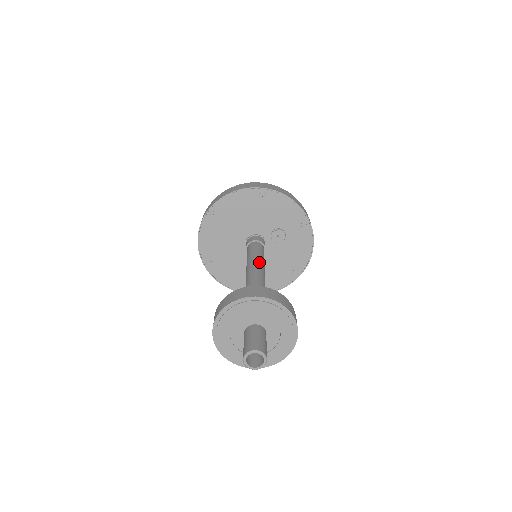
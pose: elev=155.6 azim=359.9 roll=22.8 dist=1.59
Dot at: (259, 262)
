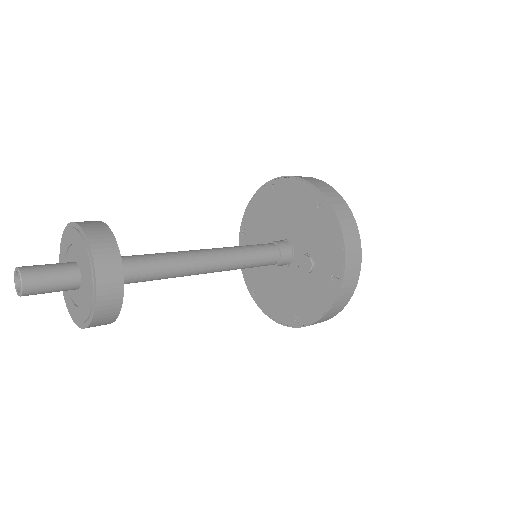
Dot at: (229, 254)
